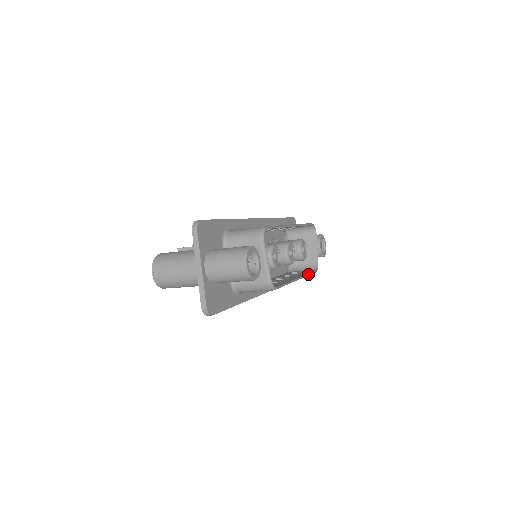
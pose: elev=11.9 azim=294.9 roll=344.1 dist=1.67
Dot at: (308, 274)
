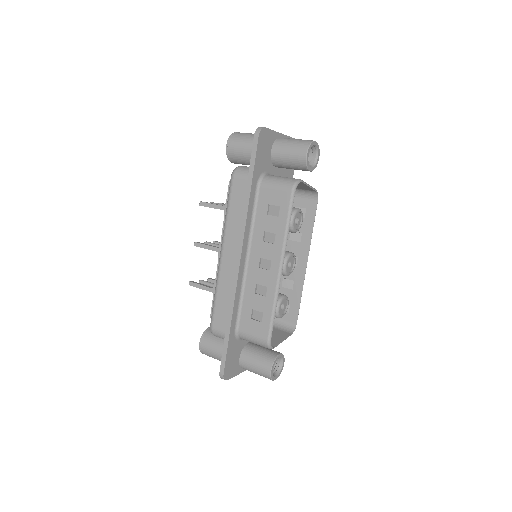
Dot at: occluded
